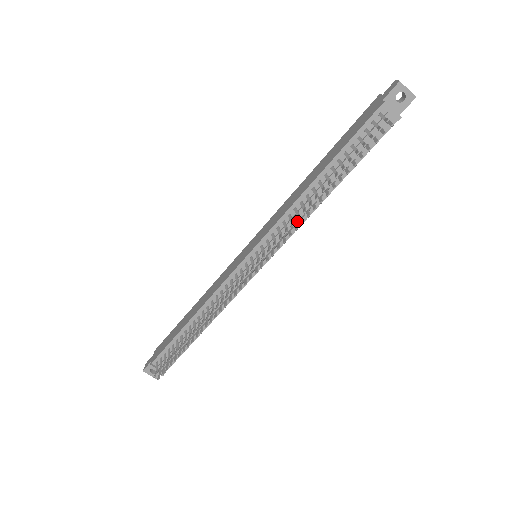
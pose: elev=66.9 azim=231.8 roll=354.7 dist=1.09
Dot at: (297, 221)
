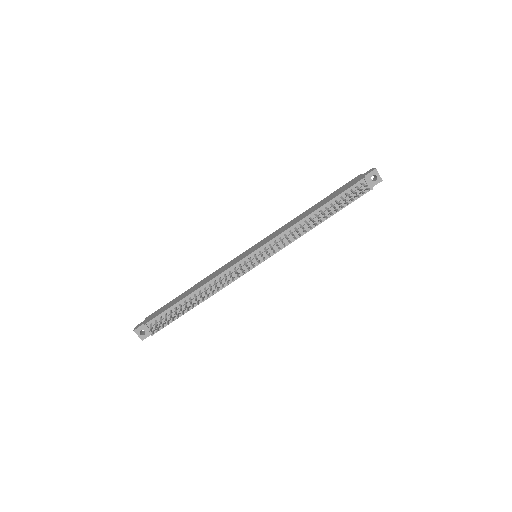
Dot at: (294, 236)
